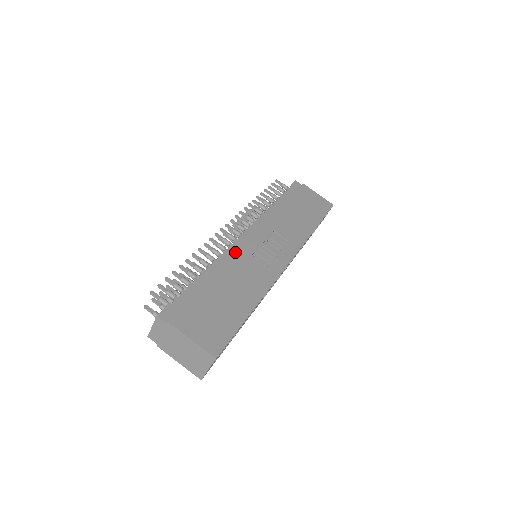
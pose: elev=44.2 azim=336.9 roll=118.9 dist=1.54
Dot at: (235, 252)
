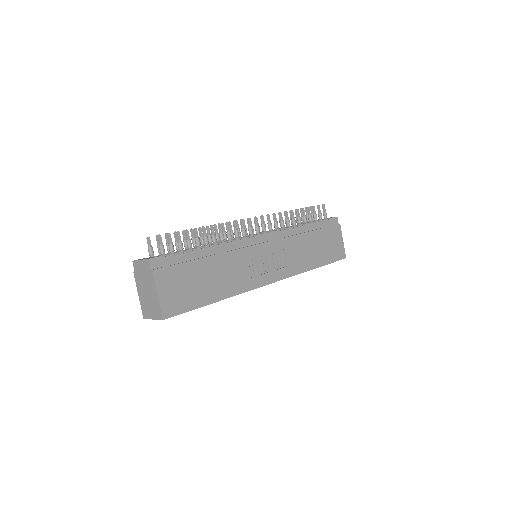
Dot at: (242, 246)
